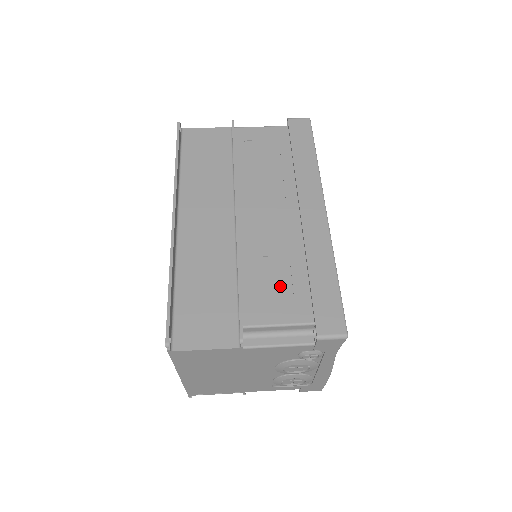
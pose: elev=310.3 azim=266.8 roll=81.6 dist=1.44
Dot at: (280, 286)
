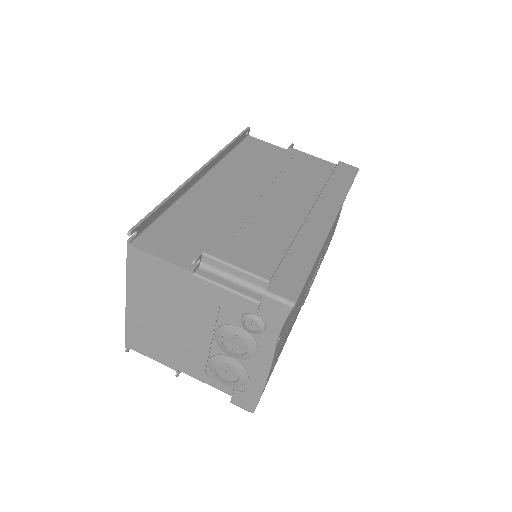
Dot at: (257, 245)
